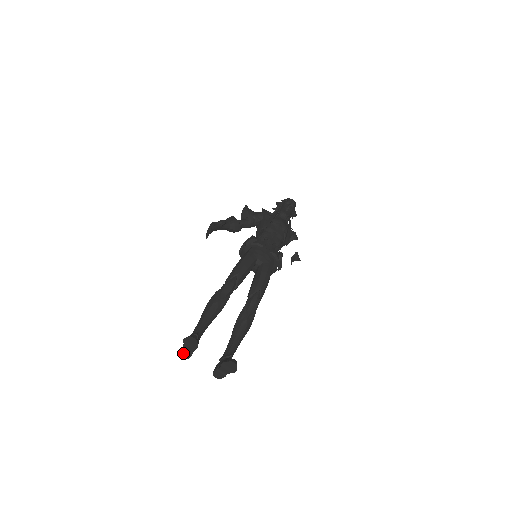
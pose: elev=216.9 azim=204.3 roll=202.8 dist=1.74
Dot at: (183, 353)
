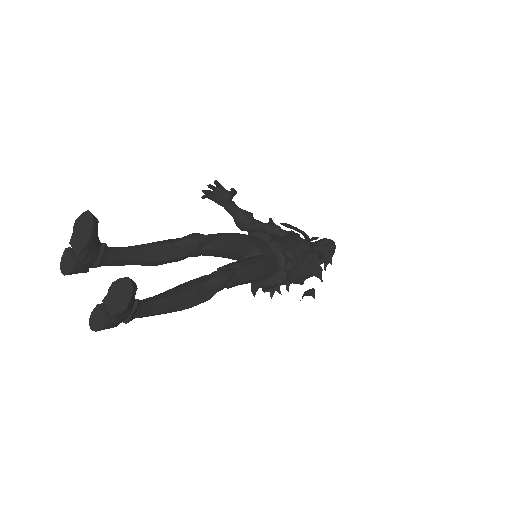
Dot at: (65, 259)
